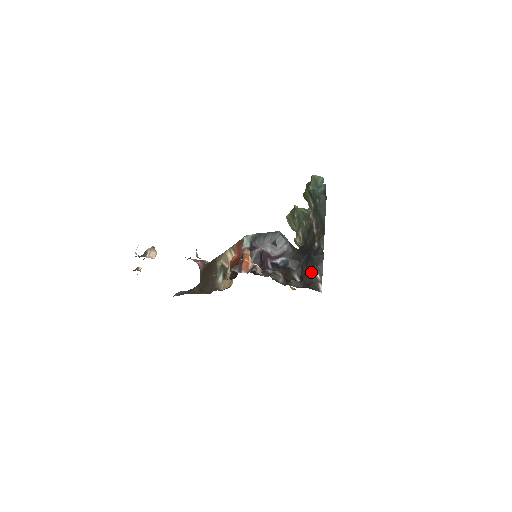
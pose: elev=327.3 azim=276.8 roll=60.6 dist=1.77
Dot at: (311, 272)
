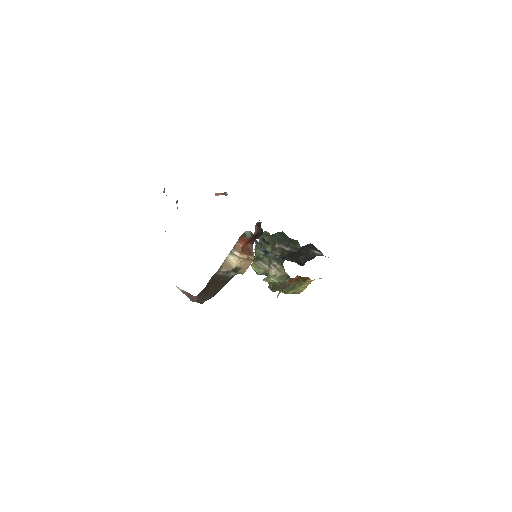
Dot at: (310, 254)
